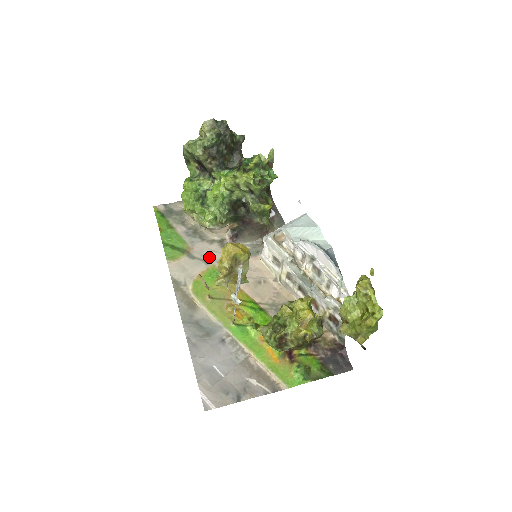
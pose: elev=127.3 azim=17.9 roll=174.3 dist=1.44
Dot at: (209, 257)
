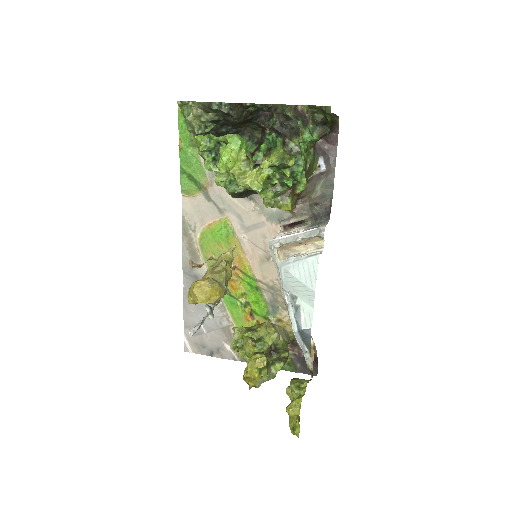
Dot at: (226, 205)
